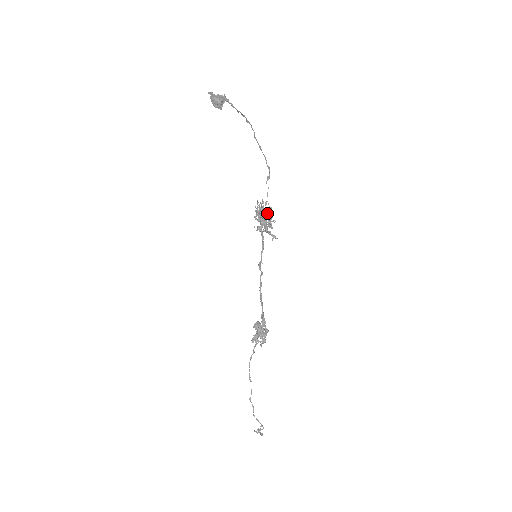
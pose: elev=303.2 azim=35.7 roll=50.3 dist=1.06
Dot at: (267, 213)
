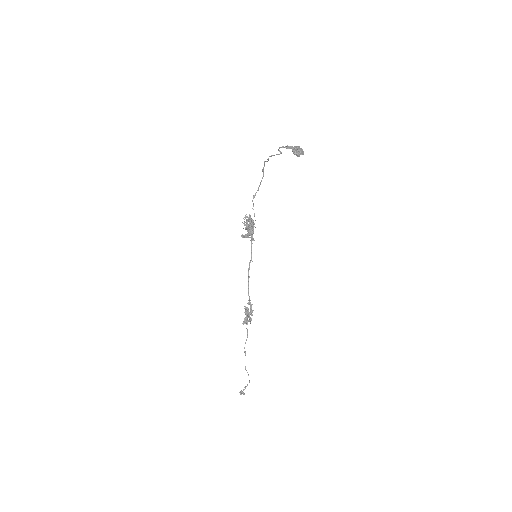
Dot at: occluded
